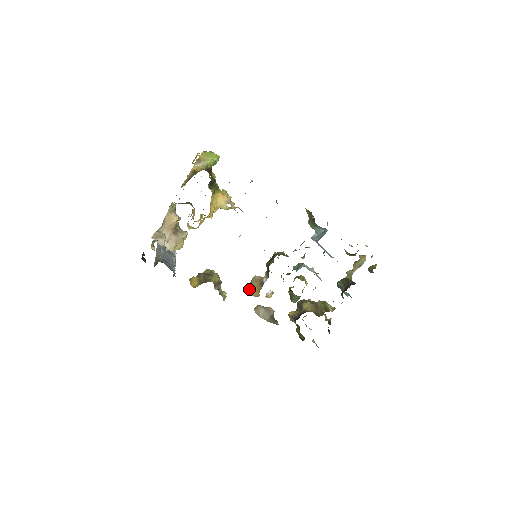
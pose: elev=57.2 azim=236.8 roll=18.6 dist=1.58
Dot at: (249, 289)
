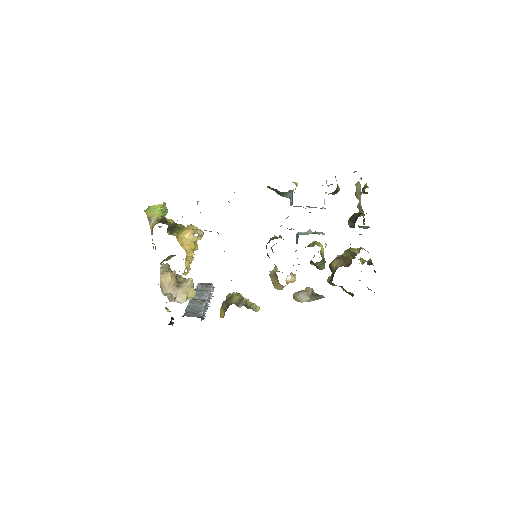
Dot at: occluded
